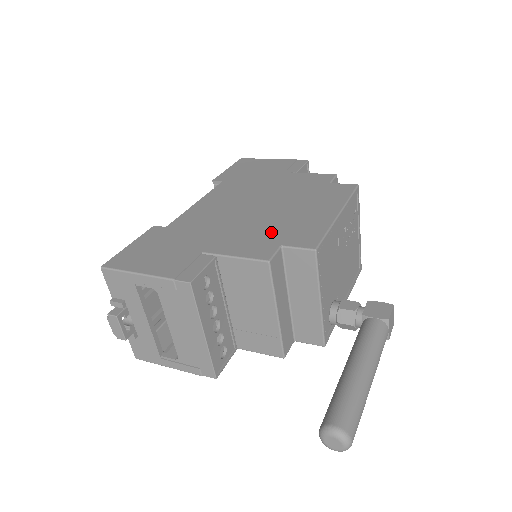
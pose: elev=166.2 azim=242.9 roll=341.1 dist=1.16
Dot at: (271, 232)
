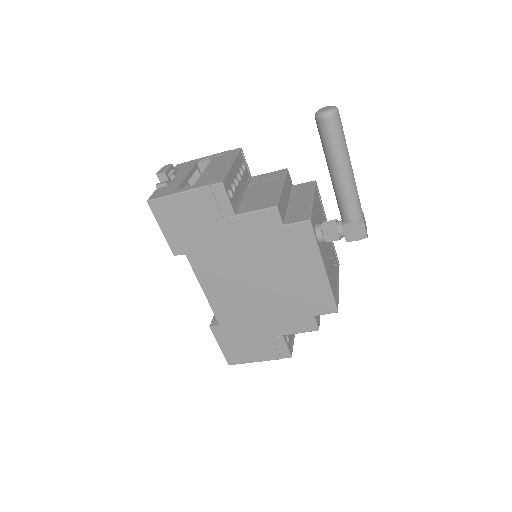
Dot at: occluded
